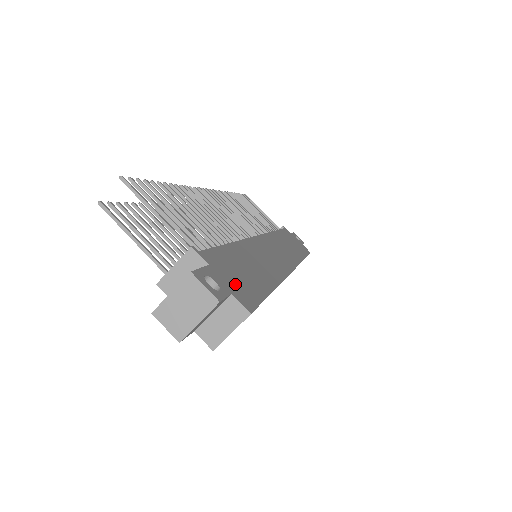
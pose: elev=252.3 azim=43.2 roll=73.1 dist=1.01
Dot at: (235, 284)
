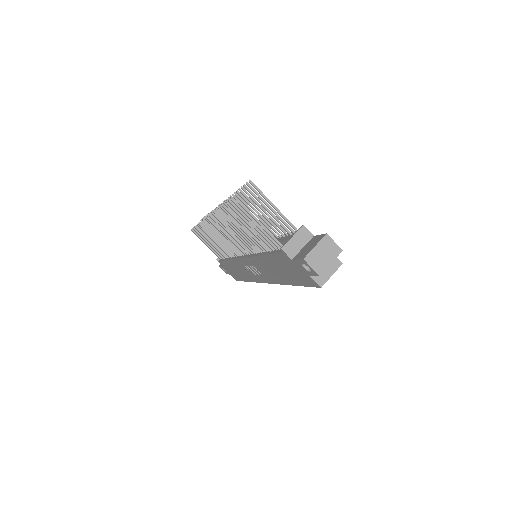
Dot at: occluded
